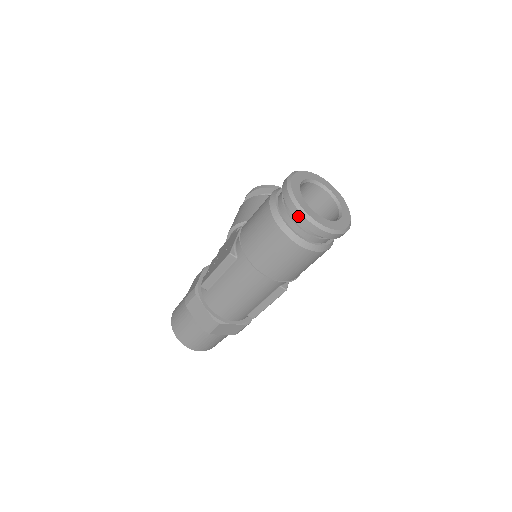
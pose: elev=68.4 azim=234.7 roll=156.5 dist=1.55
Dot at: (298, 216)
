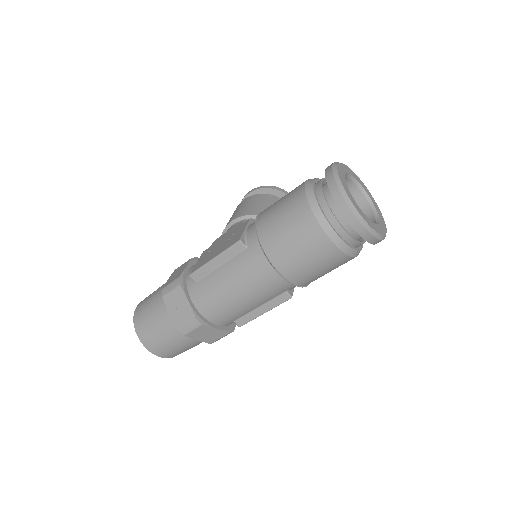
Dot at: (343, 206)
